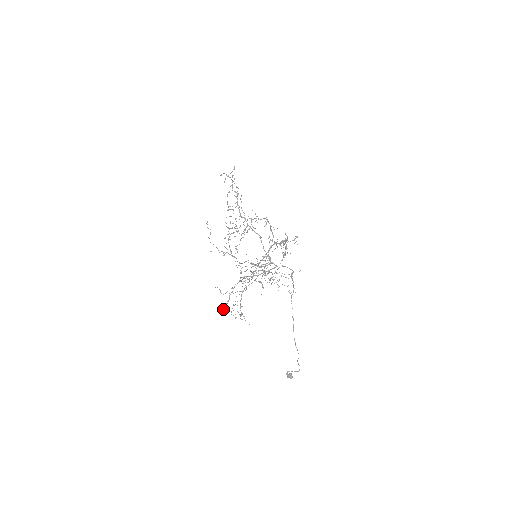
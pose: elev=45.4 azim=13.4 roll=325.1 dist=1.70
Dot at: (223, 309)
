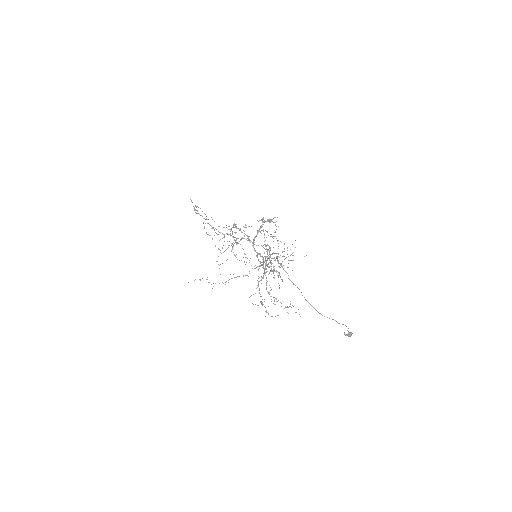
Dot at: occluded
